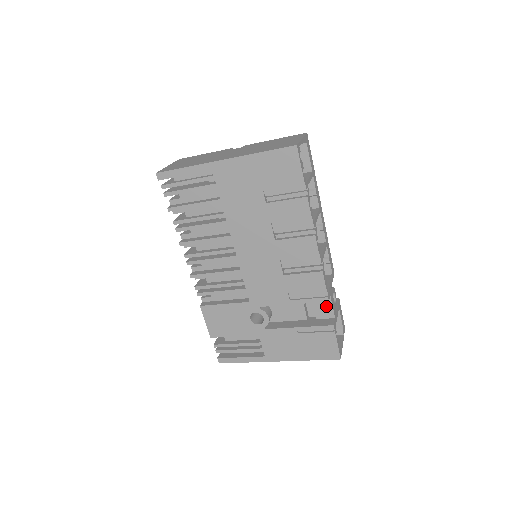
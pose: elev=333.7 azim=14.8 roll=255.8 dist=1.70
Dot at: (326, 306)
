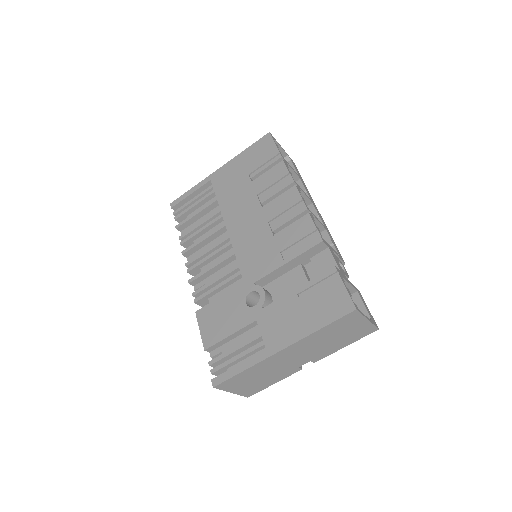
Dot at: (327, 262)
